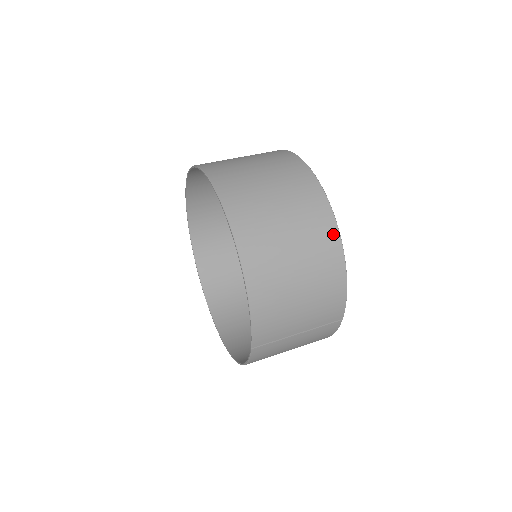
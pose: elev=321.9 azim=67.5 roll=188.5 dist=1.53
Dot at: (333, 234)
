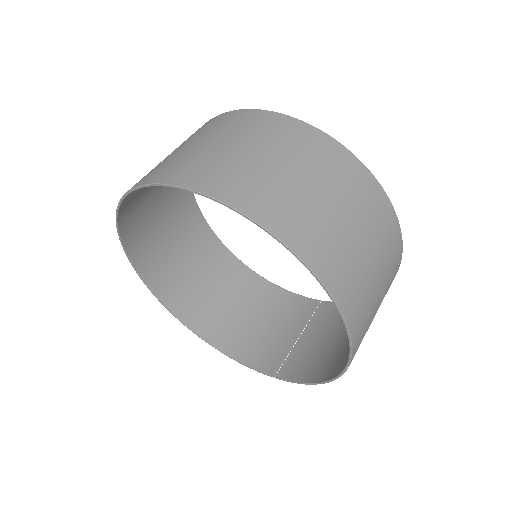
Dot at: occluded
